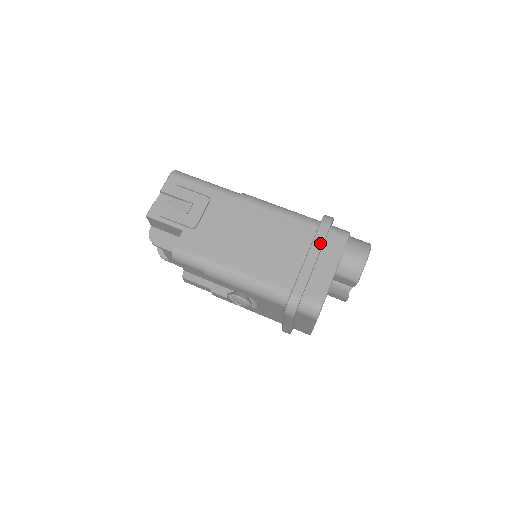
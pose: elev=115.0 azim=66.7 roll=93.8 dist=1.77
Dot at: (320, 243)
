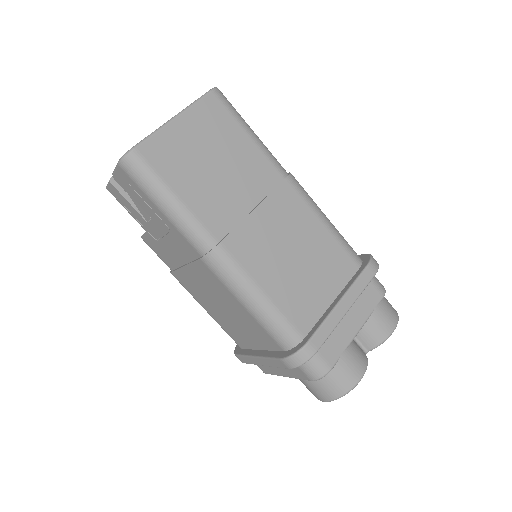
Dot at: (273, 365)
